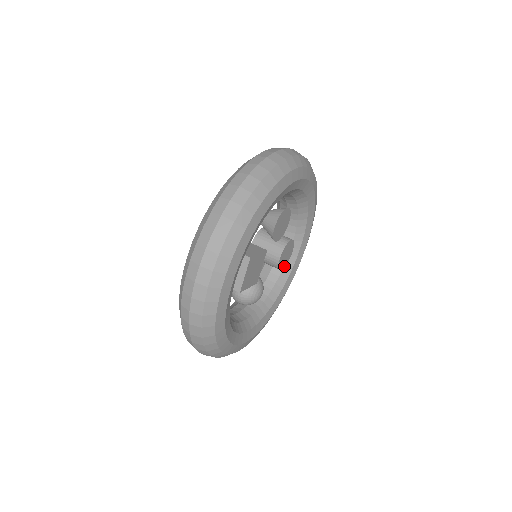
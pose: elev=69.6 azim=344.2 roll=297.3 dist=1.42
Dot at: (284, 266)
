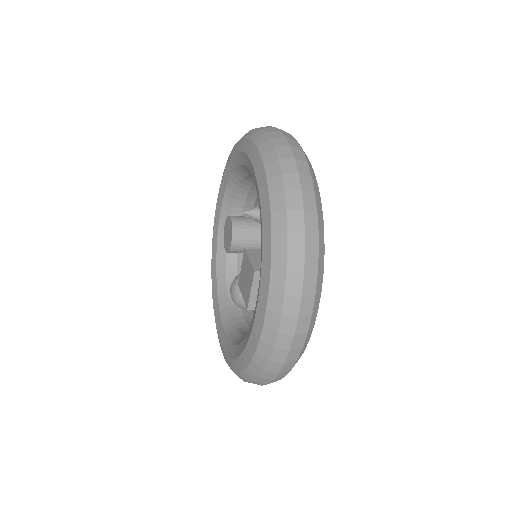
Dot at: occluded
